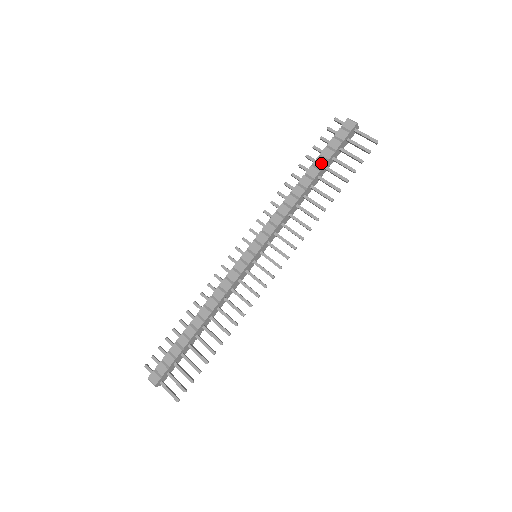
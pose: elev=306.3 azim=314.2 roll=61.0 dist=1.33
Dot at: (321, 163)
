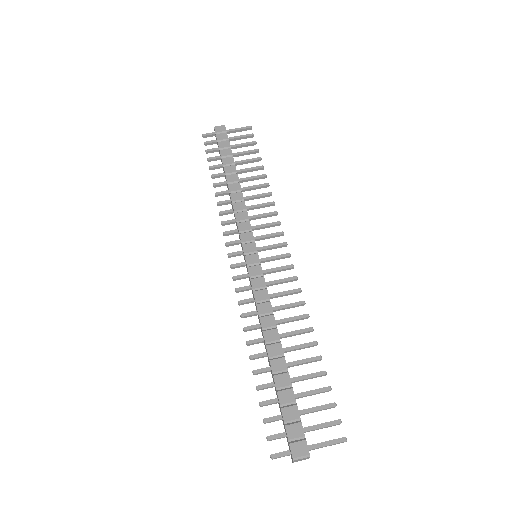
Dot at: (229, 160)
